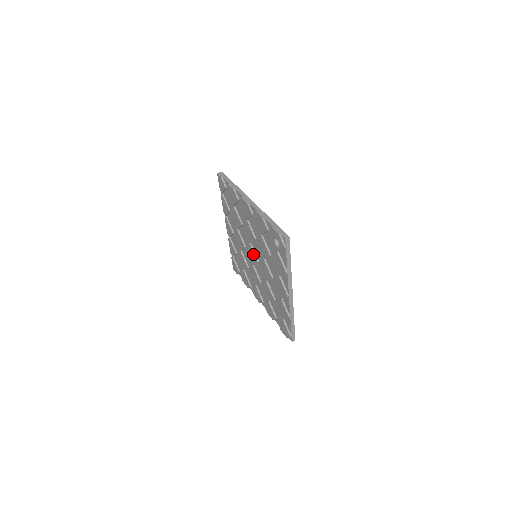
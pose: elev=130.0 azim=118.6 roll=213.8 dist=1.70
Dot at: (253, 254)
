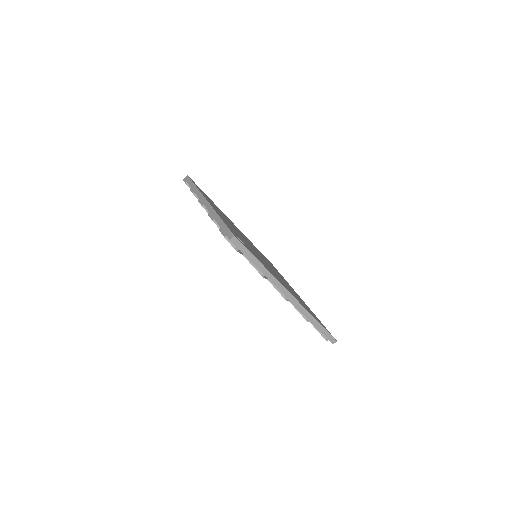
Dot at: occluded
